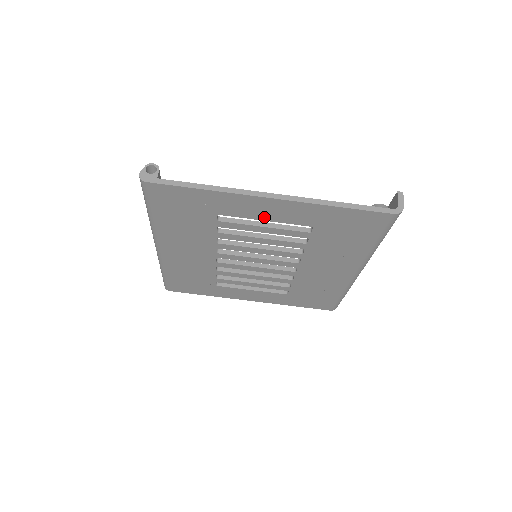
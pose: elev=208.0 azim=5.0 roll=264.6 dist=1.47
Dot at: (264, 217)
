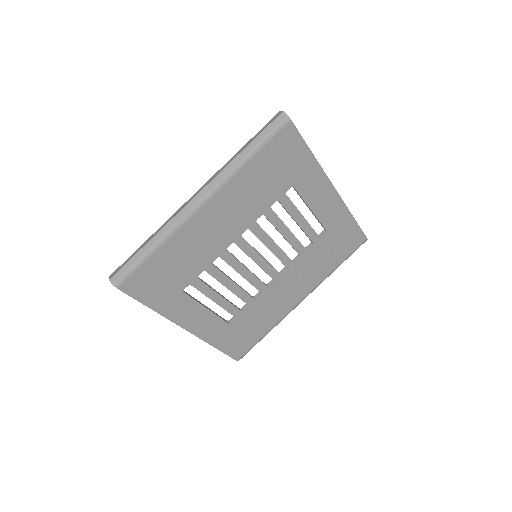
Dot at: (314, 205)
